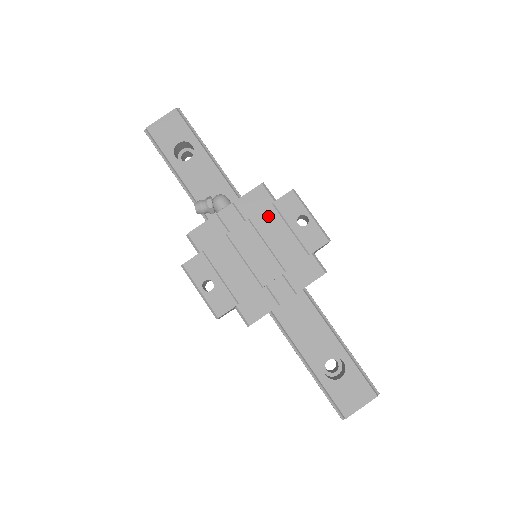
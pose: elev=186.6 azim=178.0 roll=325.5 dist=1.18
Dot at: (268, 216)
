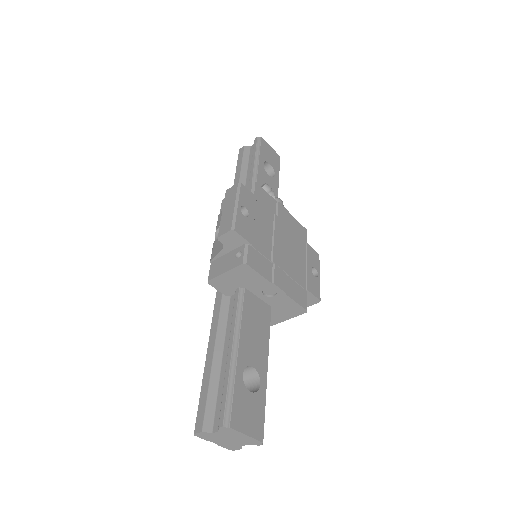
Dot at: (300, 243)
